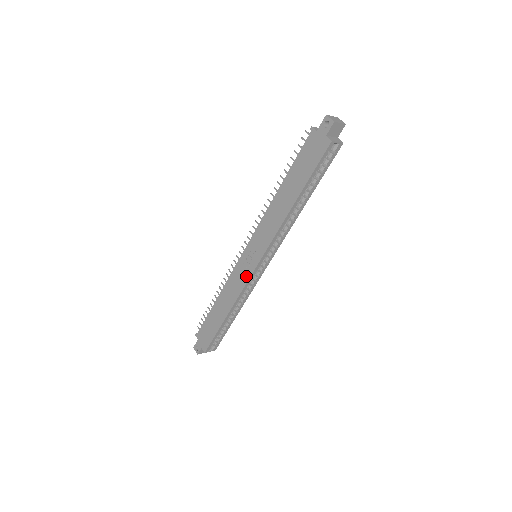
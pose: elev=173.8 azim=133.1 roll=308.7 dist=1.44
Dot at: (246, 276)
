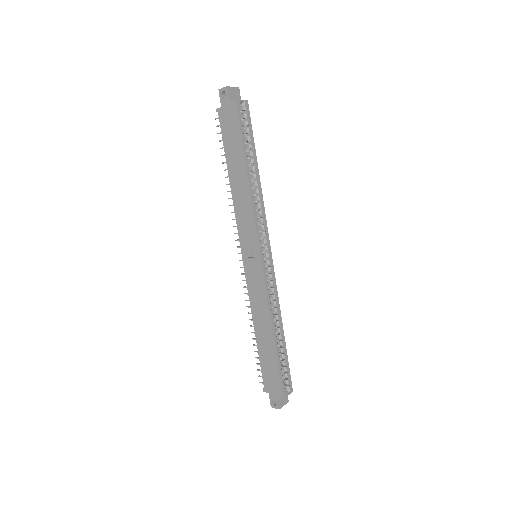
Dot at: (260, 278)
